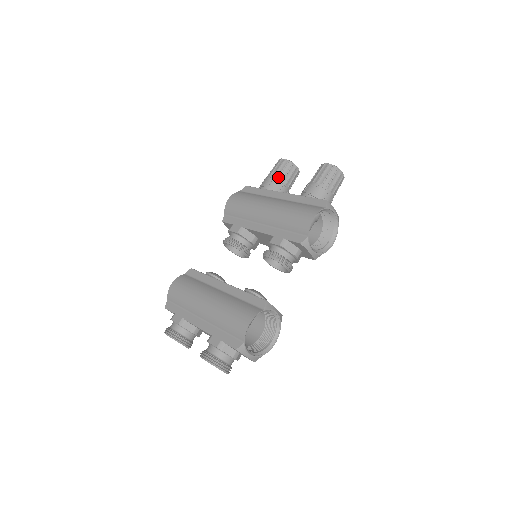
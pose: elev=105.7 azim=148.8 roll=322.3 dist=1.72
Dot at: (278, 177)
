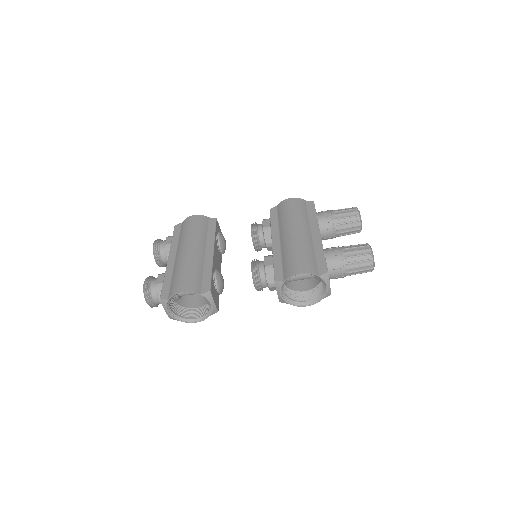
Dot at: (336, 219)
